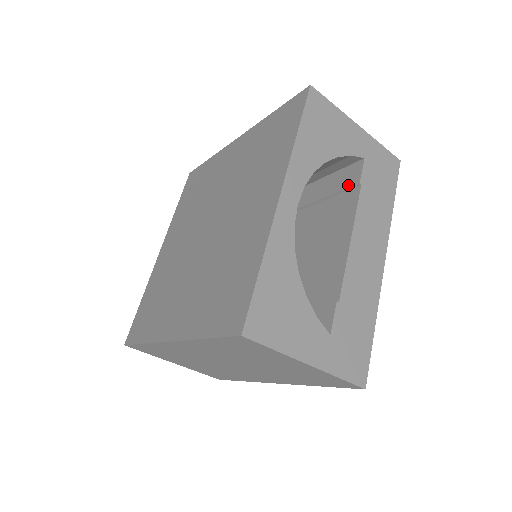
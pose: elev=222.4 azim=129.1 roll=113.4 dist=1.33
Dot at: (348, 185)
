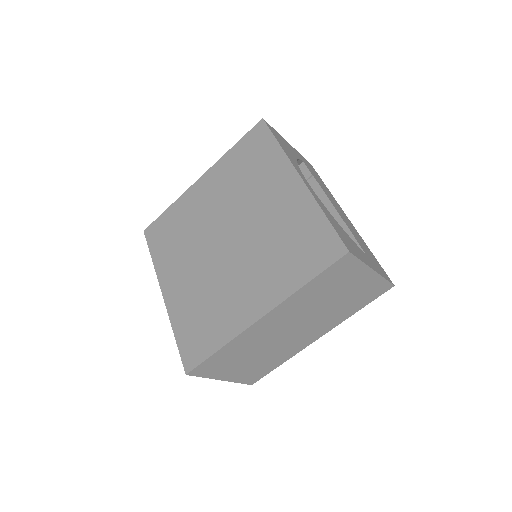
Dot at: occluded
